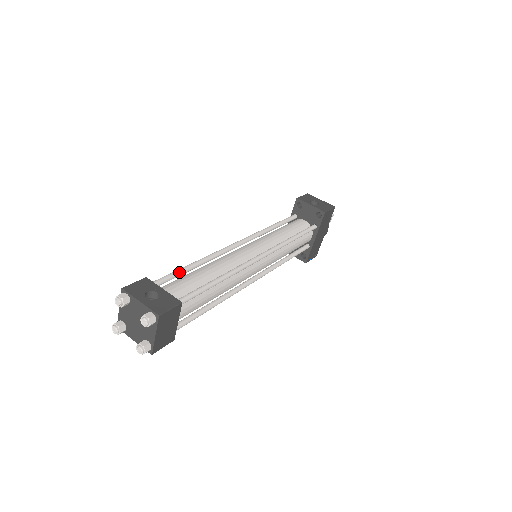
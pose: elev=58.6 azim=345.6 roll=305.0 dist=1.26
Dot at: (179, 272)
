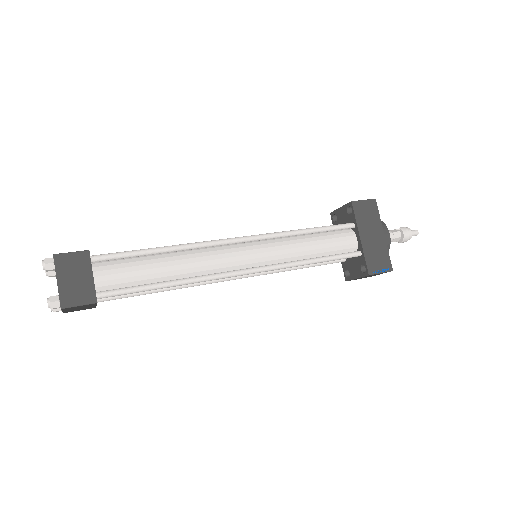
Dot at: occluded
